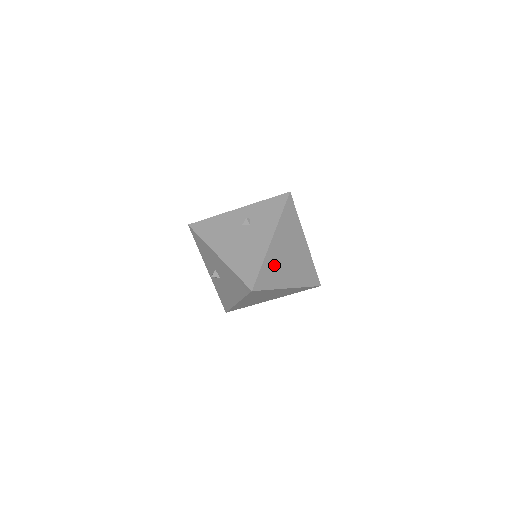
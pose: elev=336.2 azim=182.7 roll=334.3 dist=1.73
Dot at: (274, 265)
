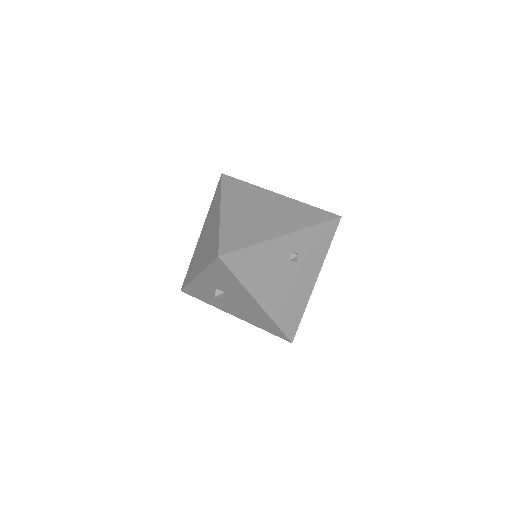
Dot at: occluded
